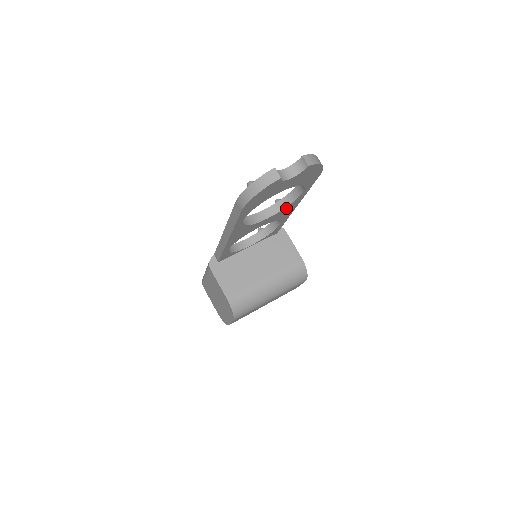
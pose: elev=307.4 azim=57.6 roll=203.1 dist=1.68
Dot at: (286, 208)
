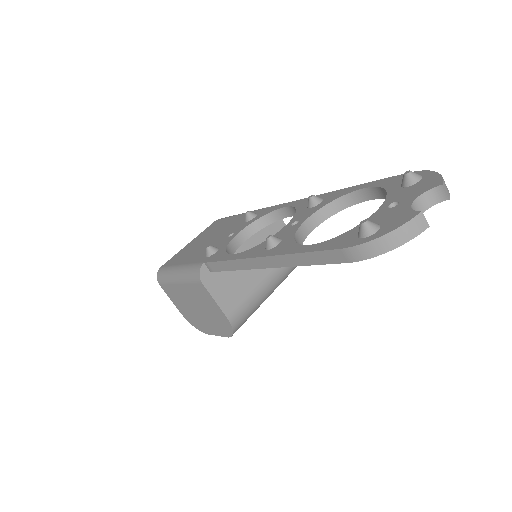
Dot at: (332, 213)
